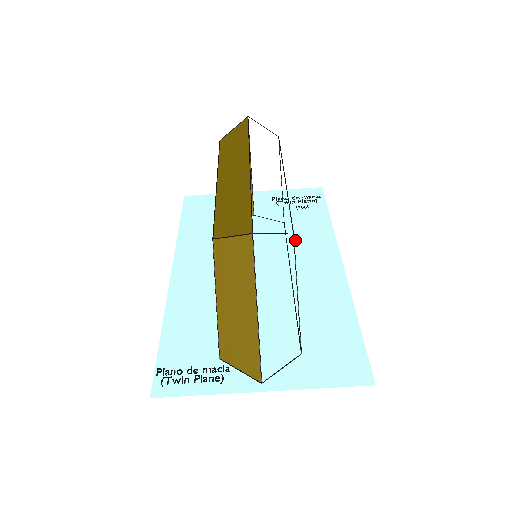
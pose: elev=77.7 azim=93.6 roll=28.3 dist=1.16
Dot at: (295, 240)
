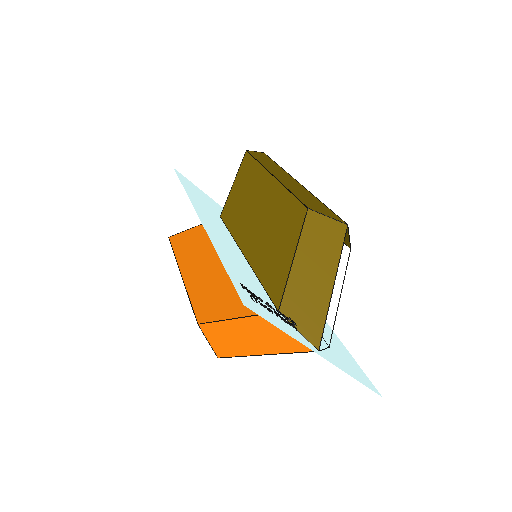
Dot at: occluded
